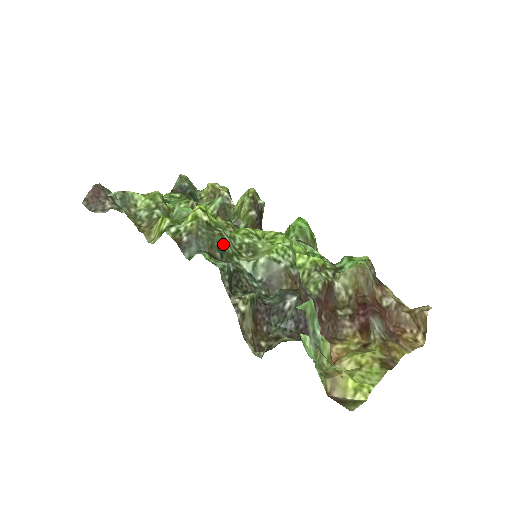
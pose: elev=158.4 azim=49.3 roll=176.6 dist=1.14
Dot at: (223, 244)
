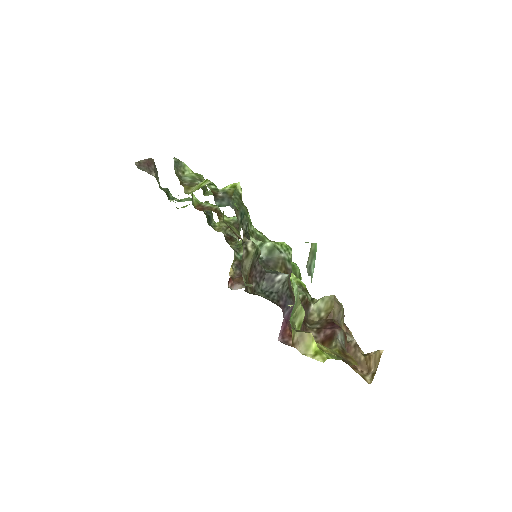
Dot at: occluded
